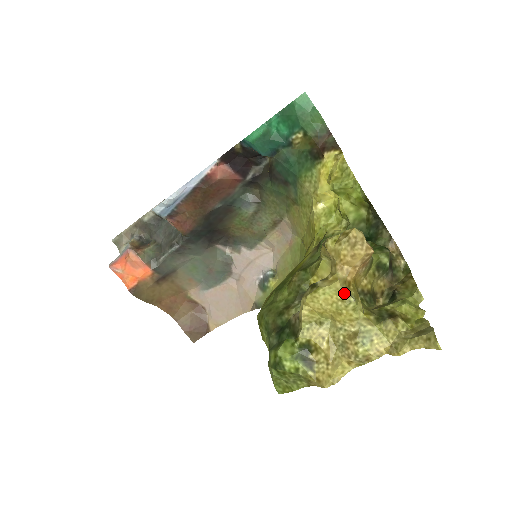
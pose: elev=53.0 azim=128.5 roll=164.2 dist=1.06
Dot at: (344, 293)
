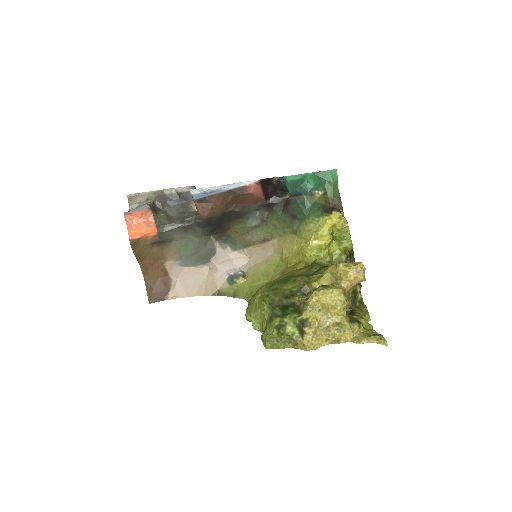
Dot at: (343, 297)
